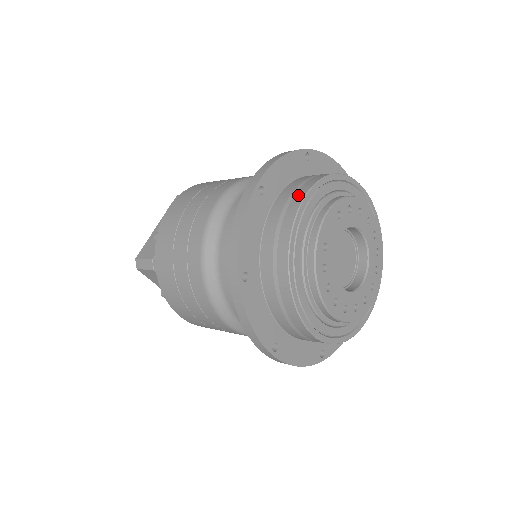
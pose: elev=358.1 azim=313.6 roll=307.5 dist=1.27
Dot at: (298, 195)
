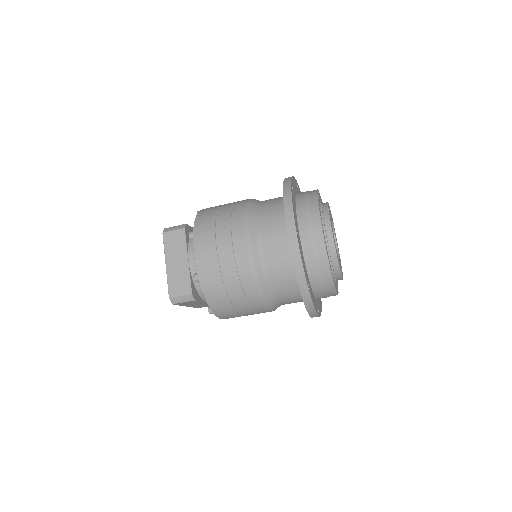
Dot at: occluded
